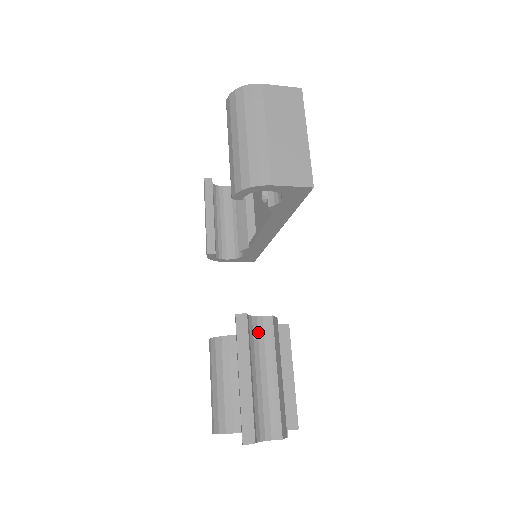
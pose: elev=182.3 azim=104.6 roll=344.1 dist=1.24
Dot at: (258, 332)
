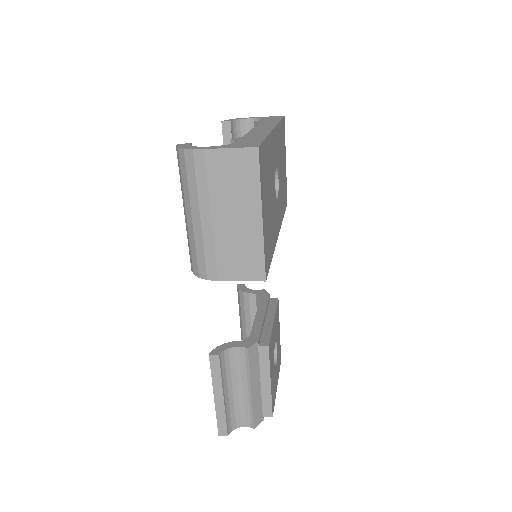
Dot at: (235, 359)
